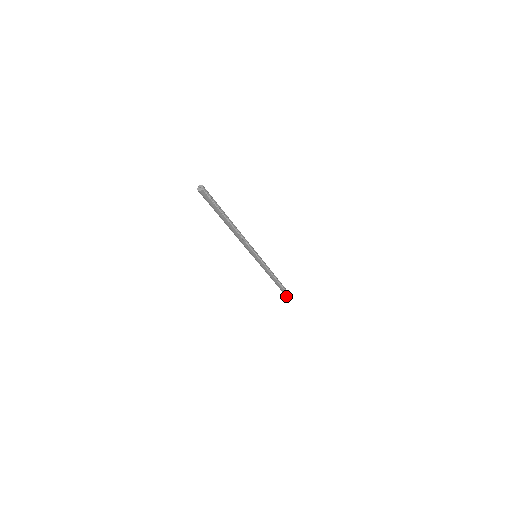
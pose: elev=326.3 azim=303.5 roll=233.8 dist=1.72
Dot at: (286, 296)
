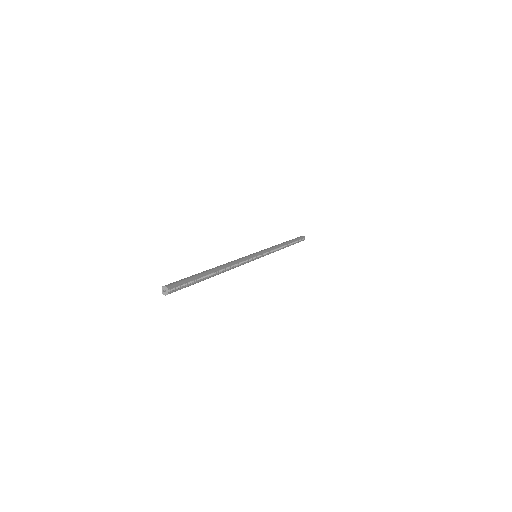
Dot at: occluded
